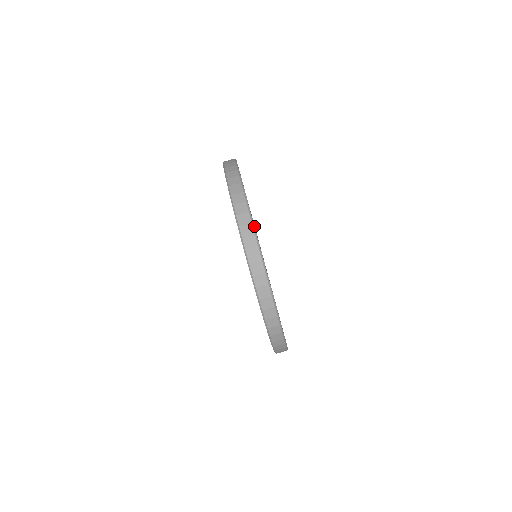
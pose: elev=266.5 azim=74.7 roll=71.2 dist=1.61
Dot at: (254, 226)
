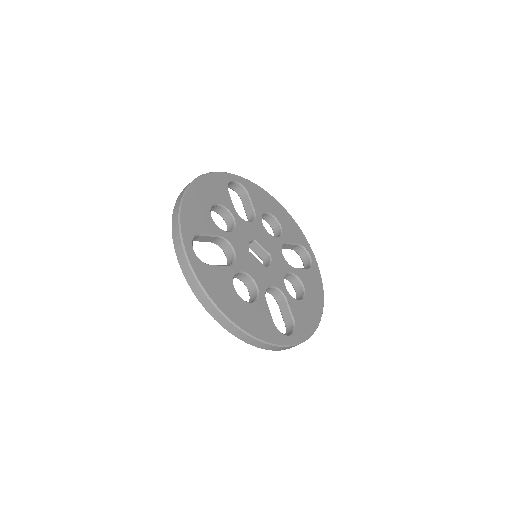
Dot at: (234, 318)
